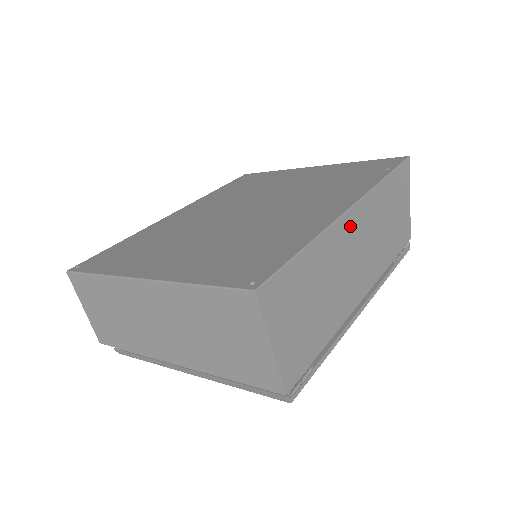
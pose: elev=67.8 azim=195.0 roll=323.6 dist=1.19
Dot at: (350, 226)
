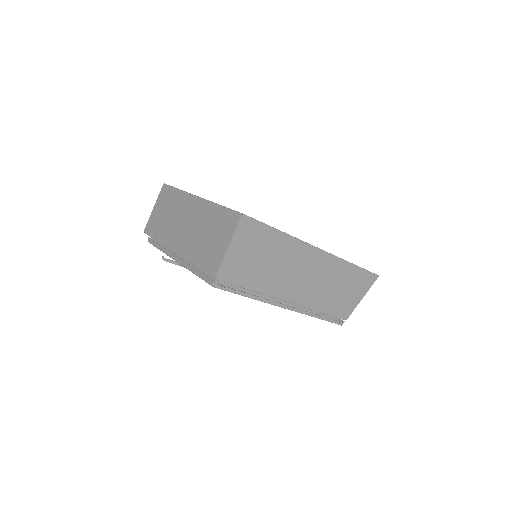
Dot at: (312, 256)
